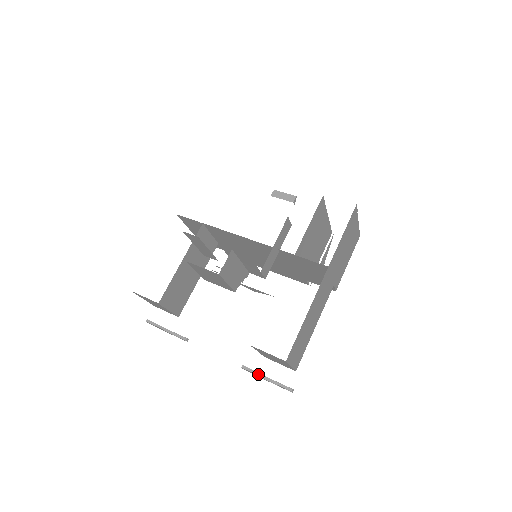
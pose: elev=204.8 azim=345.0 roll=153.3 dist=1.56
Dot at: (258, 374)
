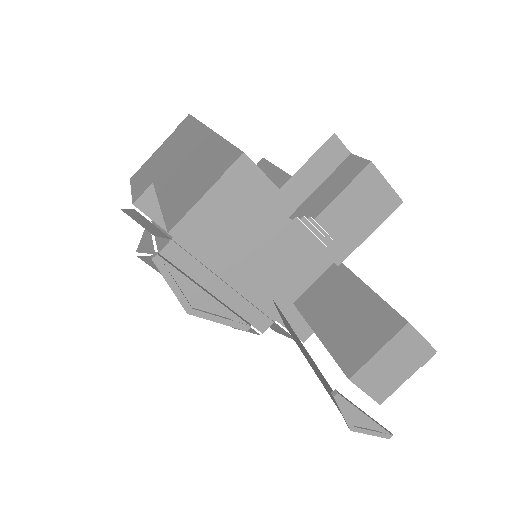
Dot at: (356, 406)
